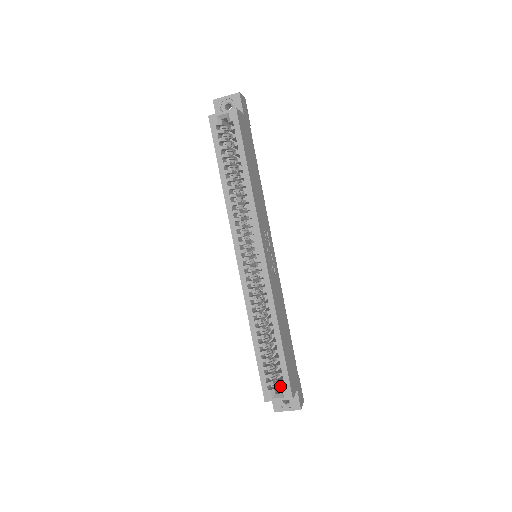
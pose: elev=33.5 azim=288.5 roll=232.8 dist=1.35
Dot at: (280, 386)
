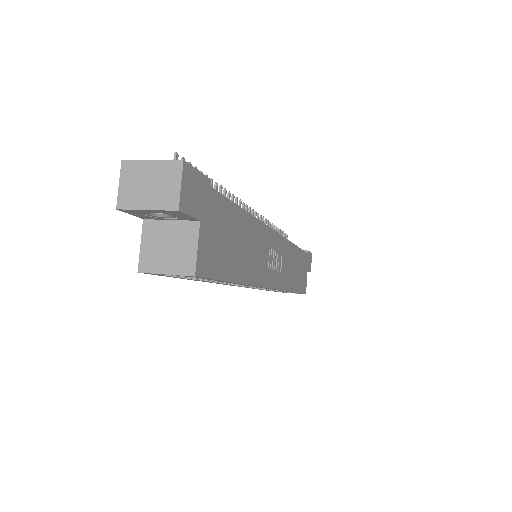
Dot at: occluded
